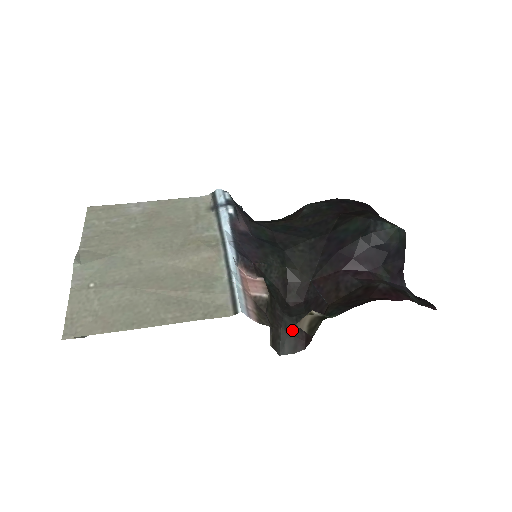
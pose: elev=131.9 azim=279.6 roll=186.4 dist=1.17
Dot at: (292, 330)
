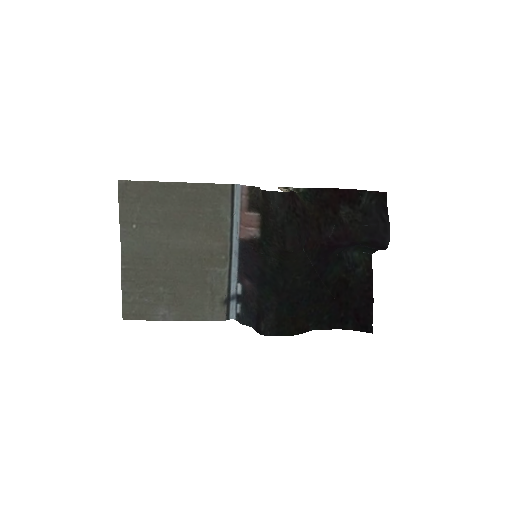
Dot at: (282, 209)
